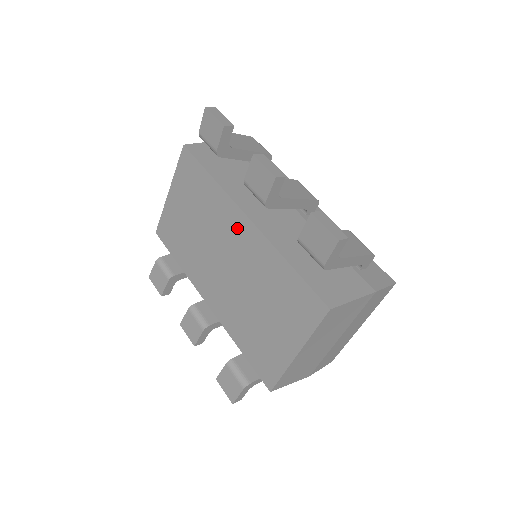
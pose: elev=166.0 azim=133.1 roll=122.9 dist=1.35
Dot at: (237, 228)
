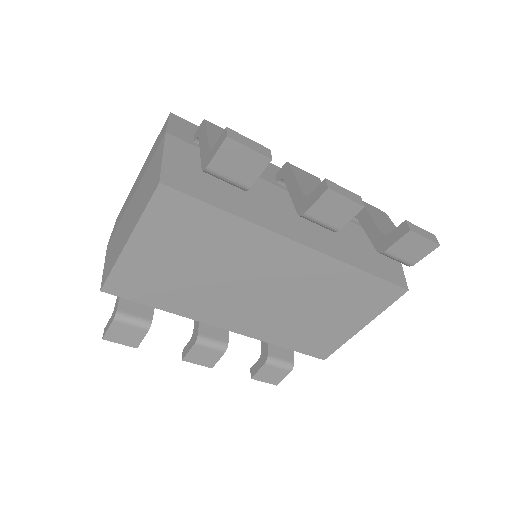
Dot at: (283, 257)
